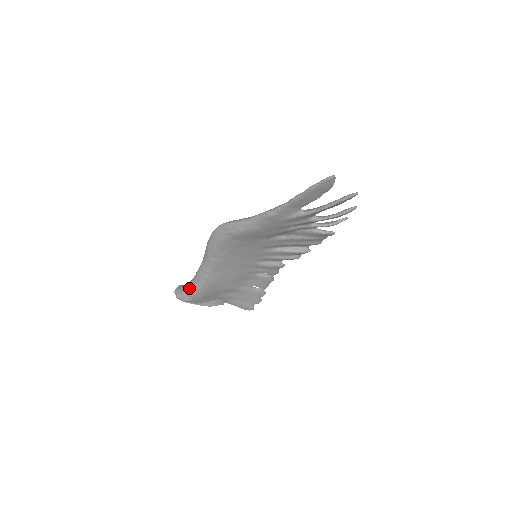
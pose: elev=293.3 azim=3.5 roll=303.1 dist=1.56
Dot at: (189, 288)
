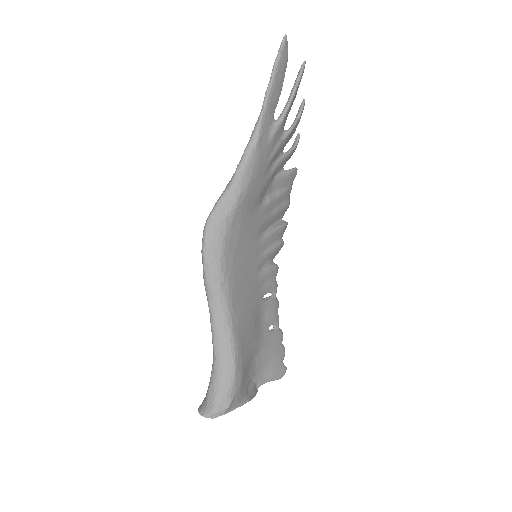
Dot at: (220, 378)
